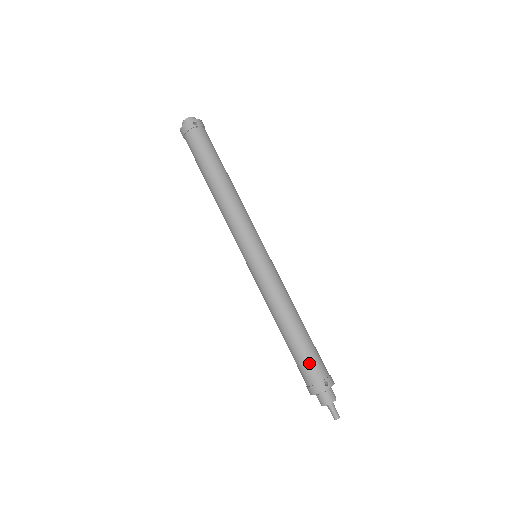
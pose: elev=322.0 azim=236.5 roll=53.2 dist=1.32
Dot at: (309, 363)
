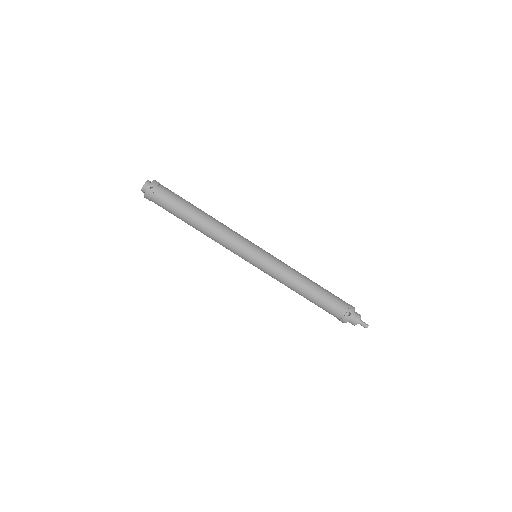
Dot at: (331, 308)
